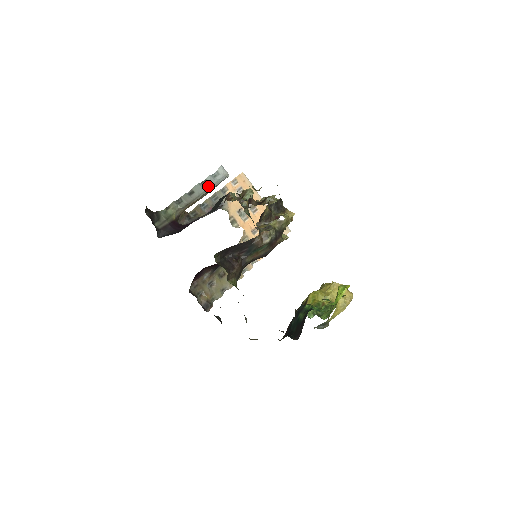
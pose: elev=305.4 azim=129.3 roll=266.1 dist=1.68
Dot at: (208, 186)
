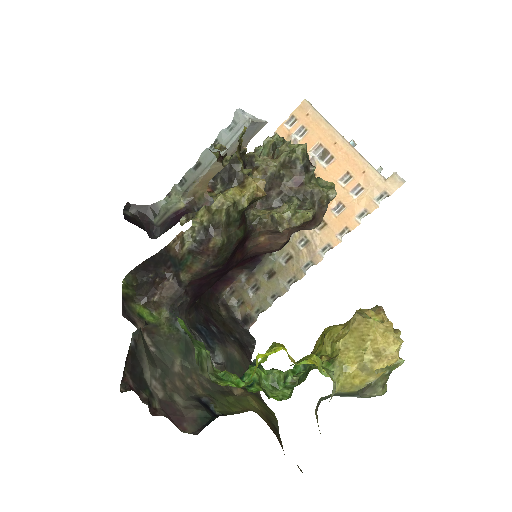
Dot at: occluded
